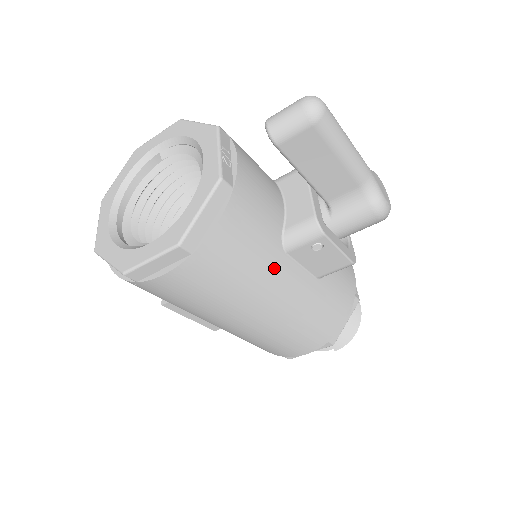
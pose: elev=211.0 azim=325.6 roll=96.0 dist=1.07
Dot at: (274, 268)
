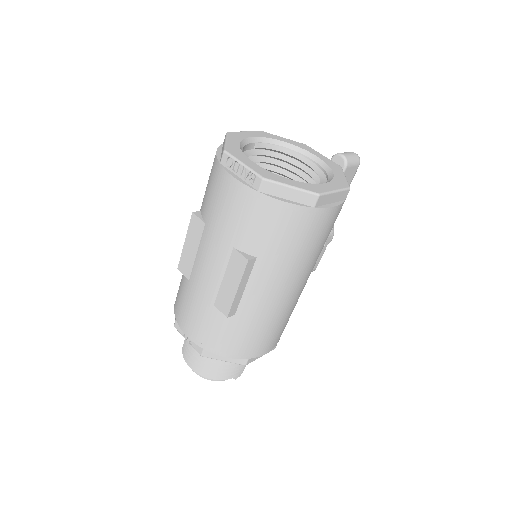
Dot at: occluded
